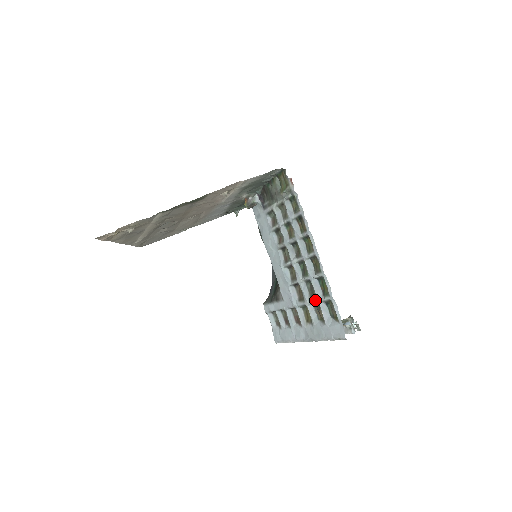
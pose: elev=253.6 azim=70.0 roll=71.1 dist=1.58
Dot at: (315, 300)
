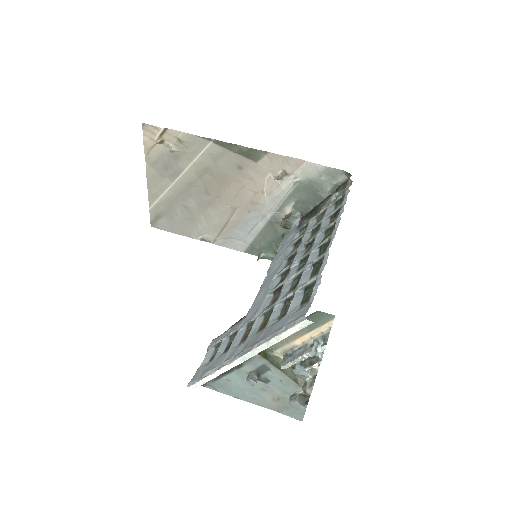
Dot at: (292, 292)
